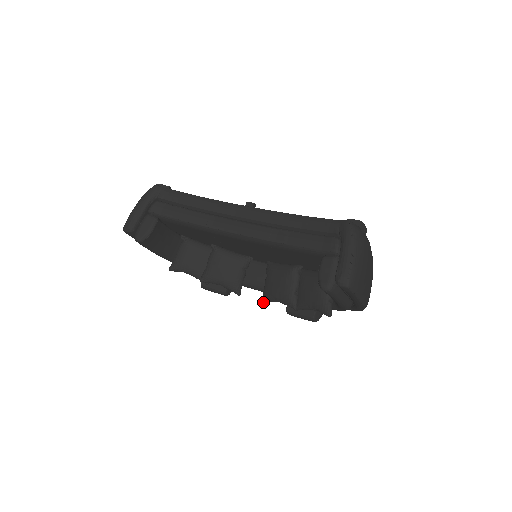
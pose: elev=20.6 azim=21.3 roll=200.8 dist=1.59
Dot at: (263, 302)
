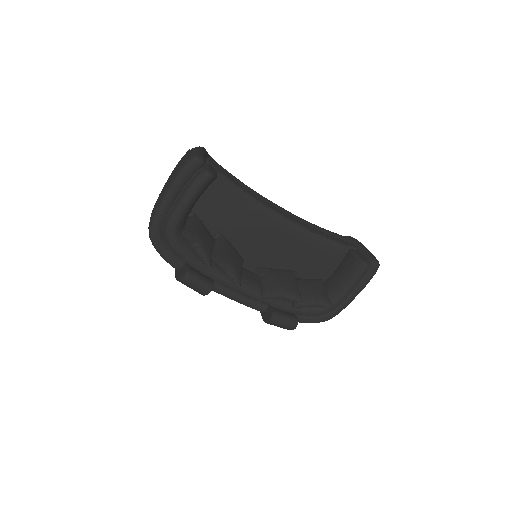
Dot at: (264, 297)
